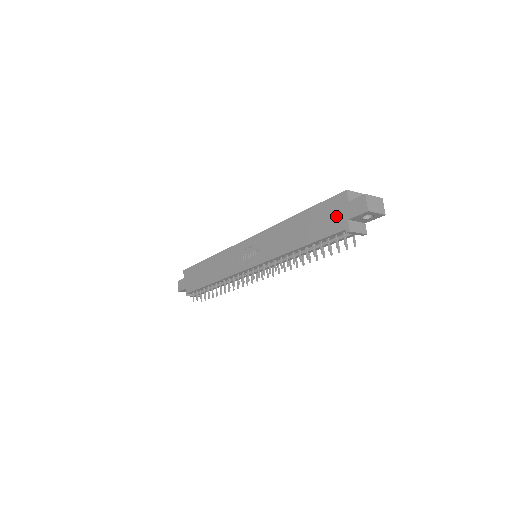
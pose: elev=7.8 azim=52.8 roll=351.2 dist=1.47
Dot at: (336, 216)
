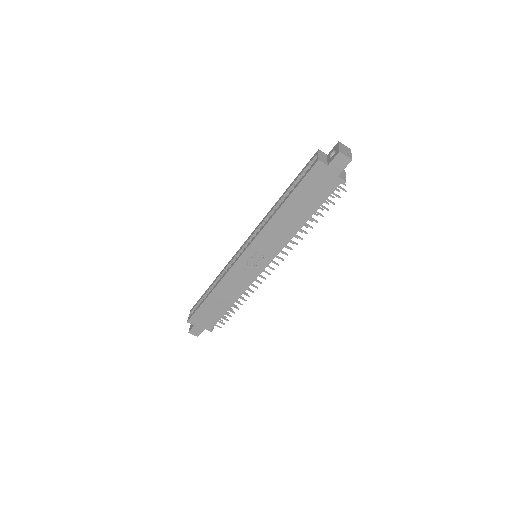
Dot at: (324, 181)
